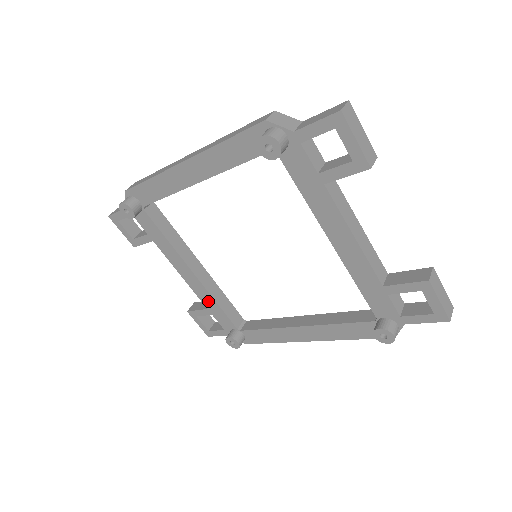
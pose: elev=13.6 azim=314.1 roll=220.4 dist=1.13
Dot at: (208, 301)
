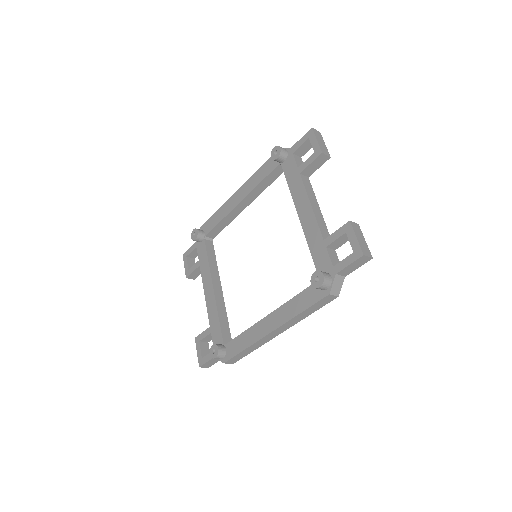
Dot at: (213, 316)
